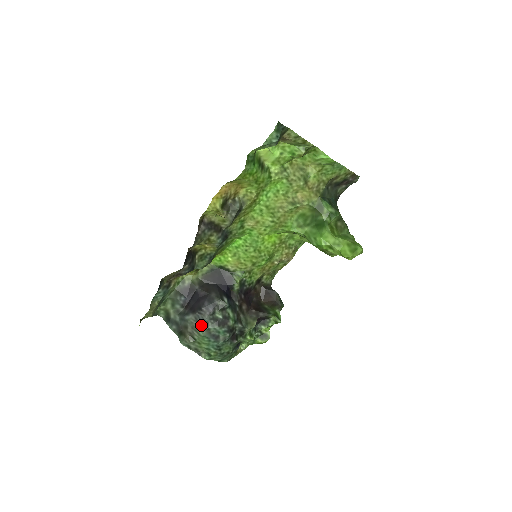
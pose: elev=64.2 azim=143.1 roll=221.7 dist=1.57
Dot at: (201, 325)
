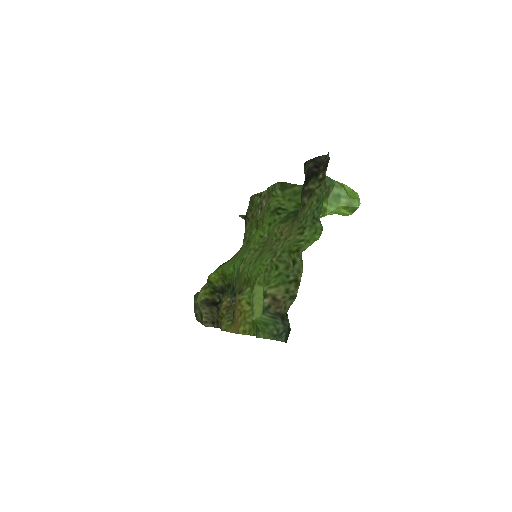
Dot at: occluded
